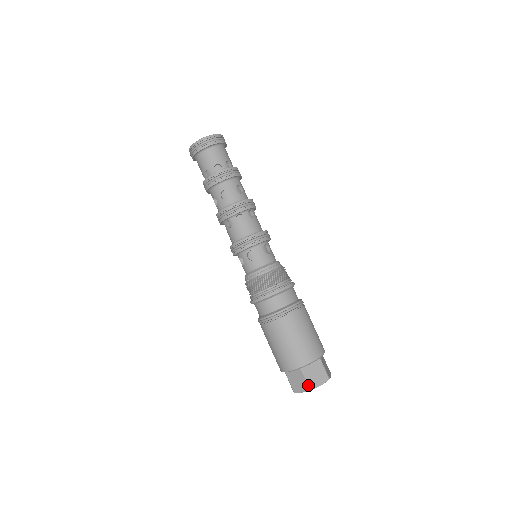
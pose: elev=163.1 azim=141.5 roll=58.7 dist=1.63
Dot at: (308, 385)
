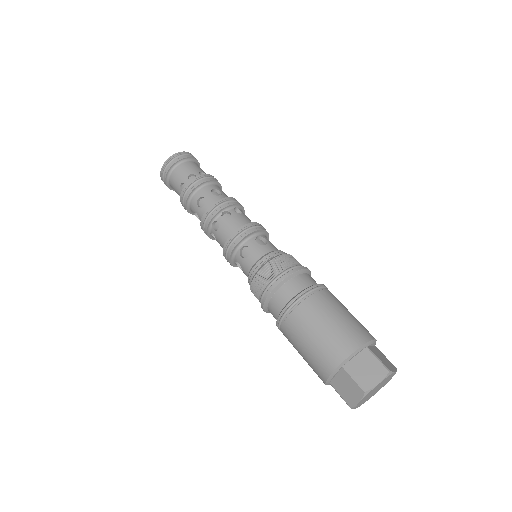
Dot at: (384, 366)
